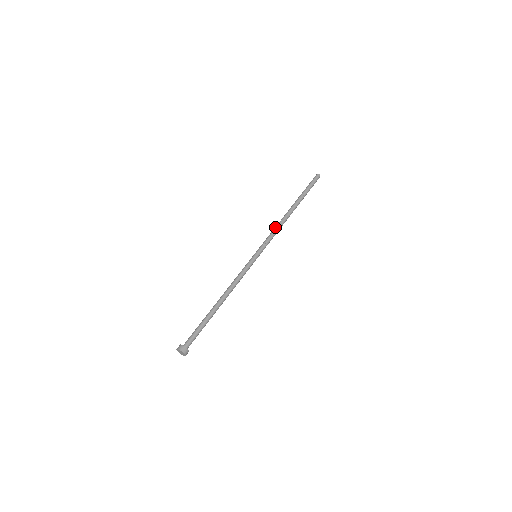
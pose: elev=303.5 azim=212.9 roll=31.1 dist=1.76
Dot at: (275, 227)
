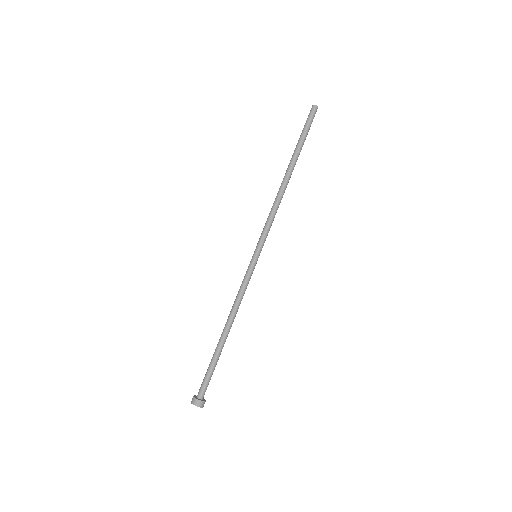
Dot at: (275, 208)
